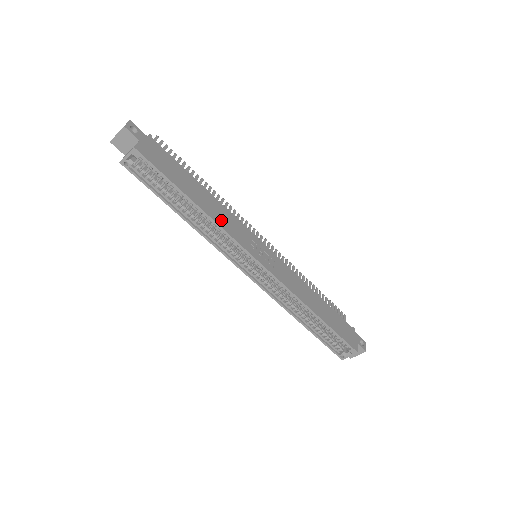
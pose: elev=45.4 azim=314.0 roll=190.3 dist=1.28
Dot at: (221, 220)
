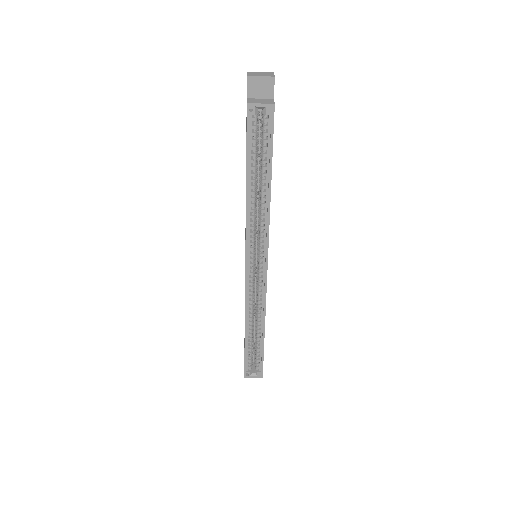
Dot at: occluded
